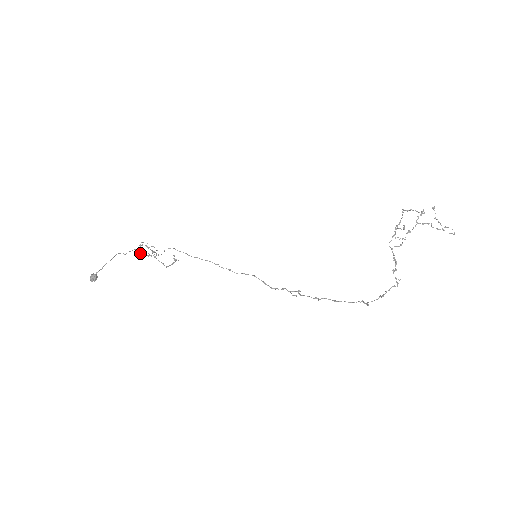
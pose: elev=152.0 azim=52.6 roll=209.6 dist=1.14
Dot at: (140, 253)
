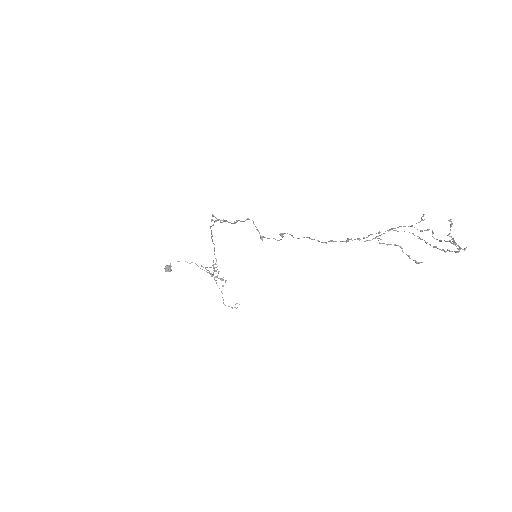
Dot at: occluded
